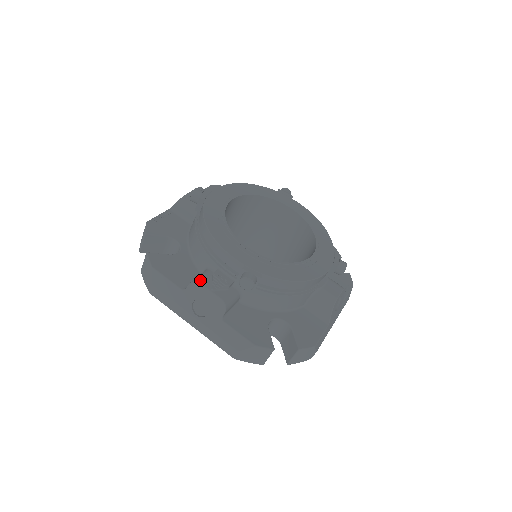
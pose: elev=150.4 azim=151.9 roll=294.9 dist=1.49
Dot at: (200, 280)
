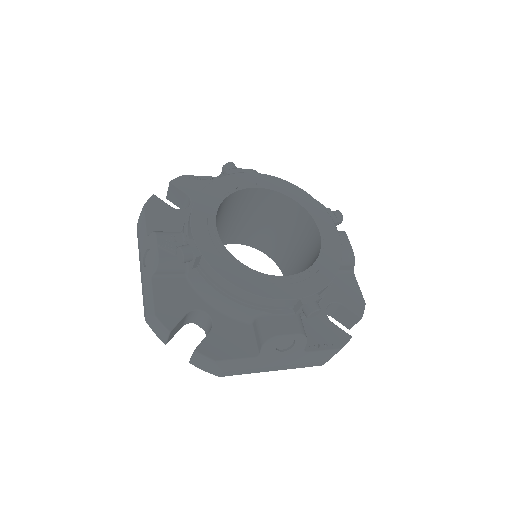
Dot at: (159, 233)
